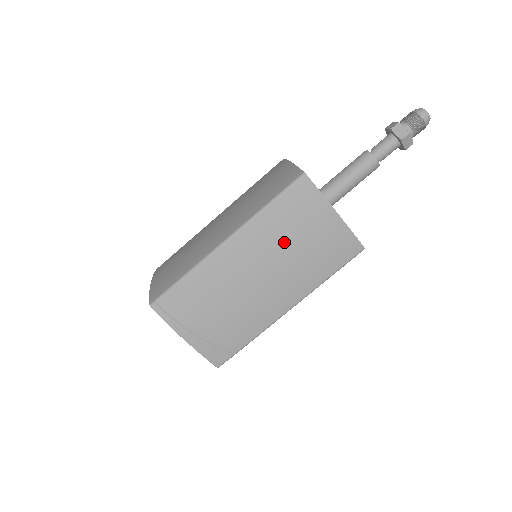
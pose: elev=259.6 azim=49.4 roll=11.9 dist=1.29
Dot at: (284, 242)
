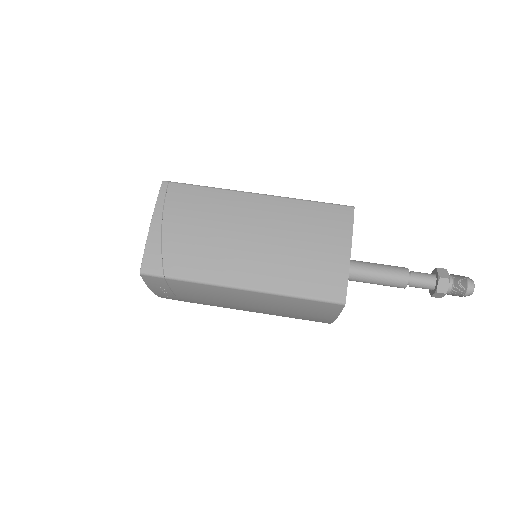
Dot at: (294, 232)
